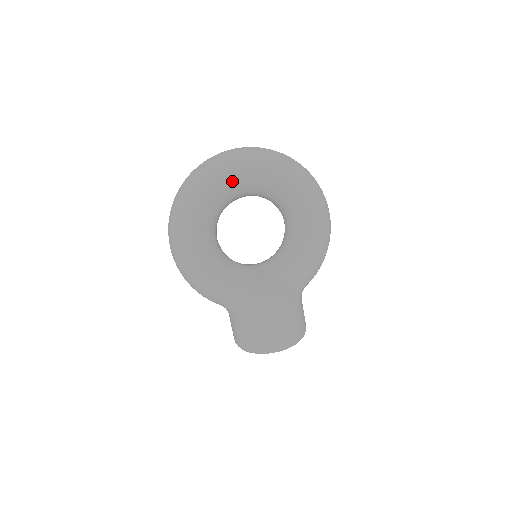
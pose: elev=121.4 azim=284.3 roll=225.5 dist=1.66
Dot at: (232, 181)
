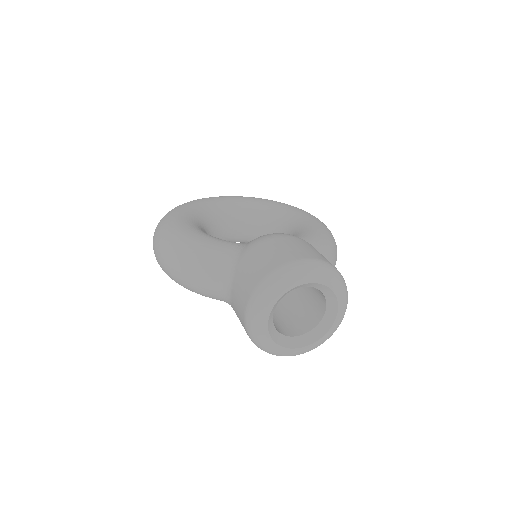
Dot at: (218, 200)
